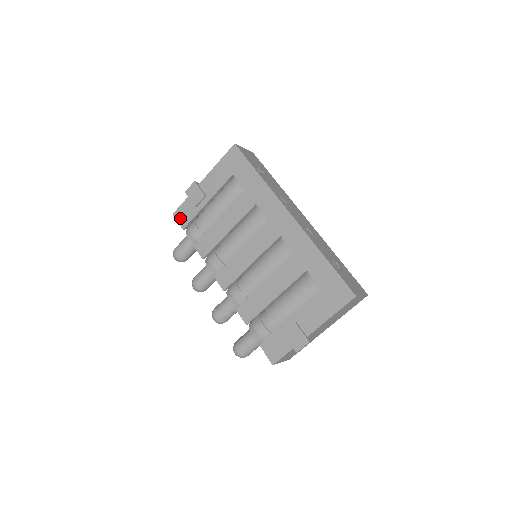
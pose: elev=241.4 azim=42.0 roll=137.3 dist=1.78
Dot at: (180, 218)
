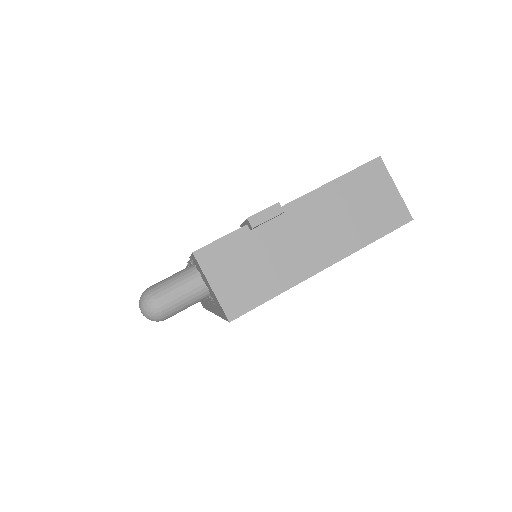
Dot at: occluded
